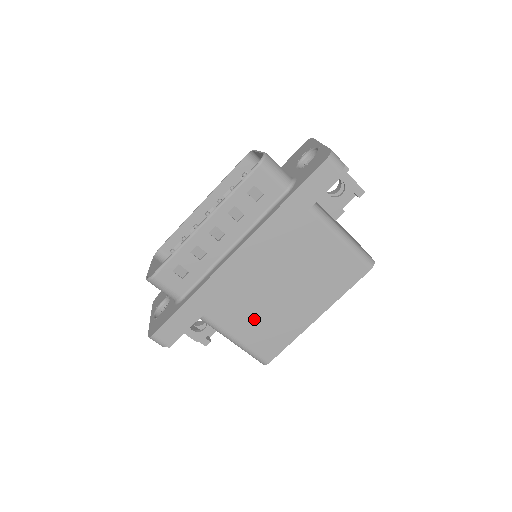
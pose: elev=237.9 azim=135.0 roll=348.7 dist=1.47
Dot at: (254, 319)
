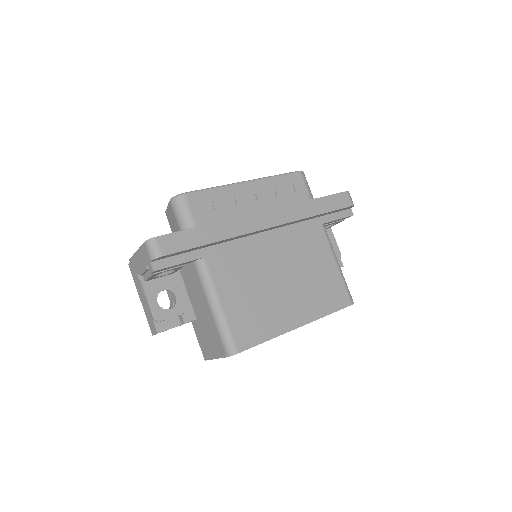
Dot at: (246, 291)
